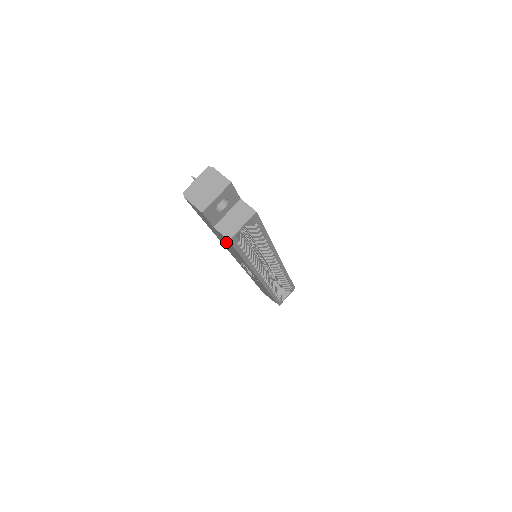
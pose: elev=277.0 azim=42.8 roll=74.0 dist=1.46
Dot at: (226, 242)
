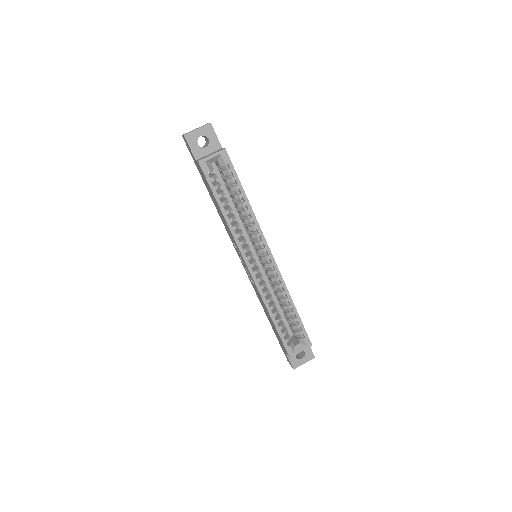
Dot at: (208, 187)
